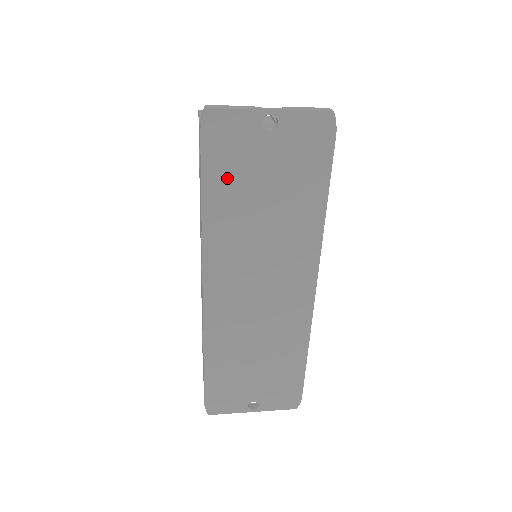
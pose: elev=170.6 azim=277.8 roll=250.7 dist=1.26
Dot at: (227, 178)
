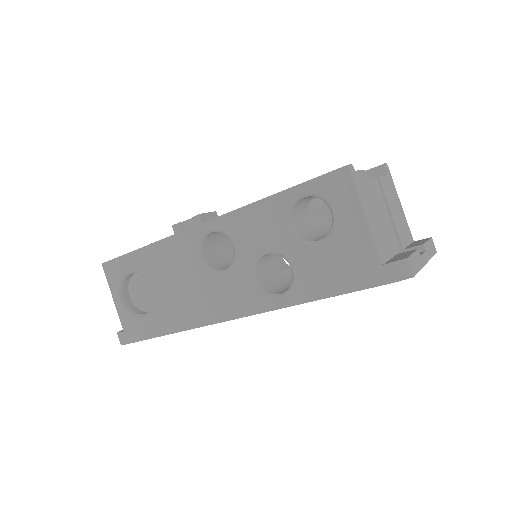
Dot at: occluded
